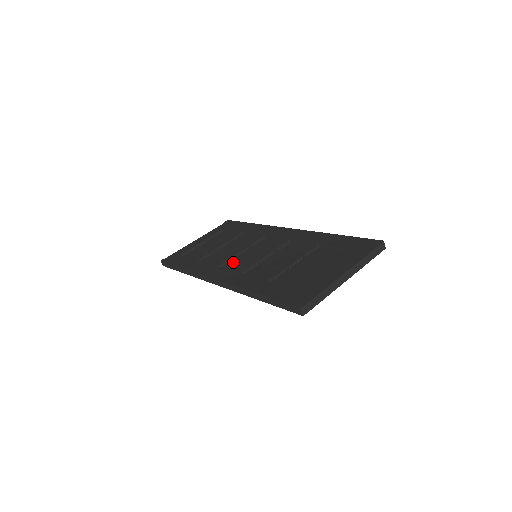
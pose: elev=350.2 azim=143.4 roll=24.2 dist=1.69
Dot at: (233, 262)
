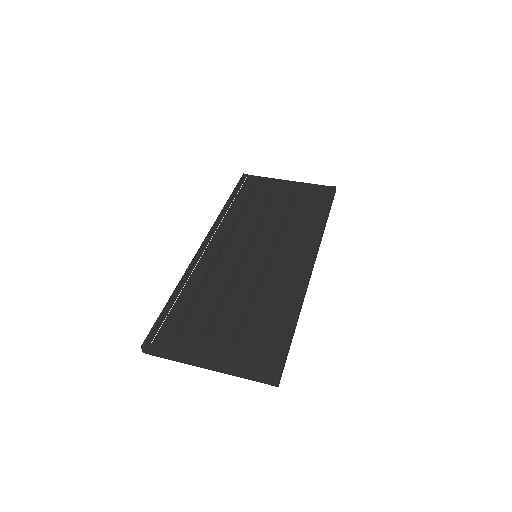
Dot at: (242, 241)
